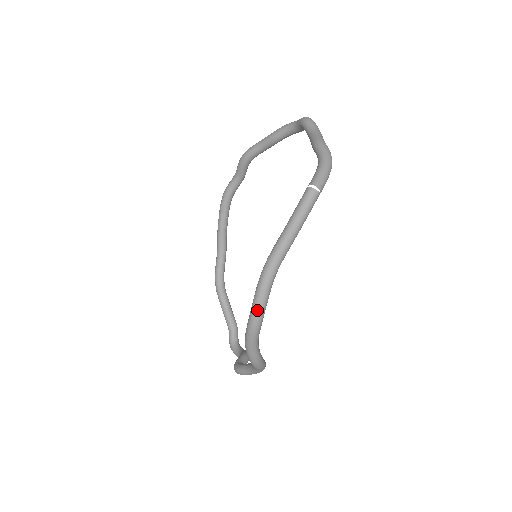
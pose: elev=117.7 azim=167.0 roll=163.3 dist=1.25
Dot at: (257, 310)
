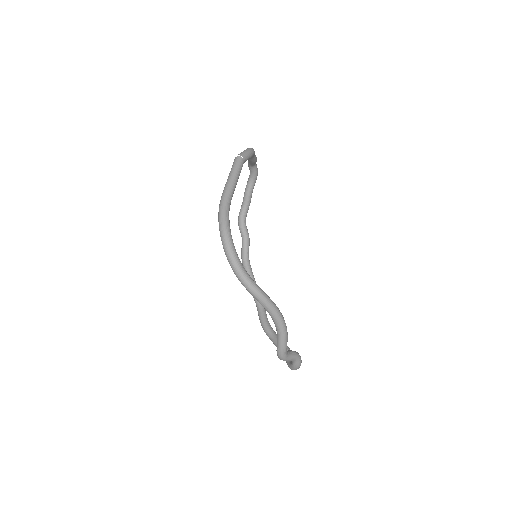
Dot at: (222, 231)
